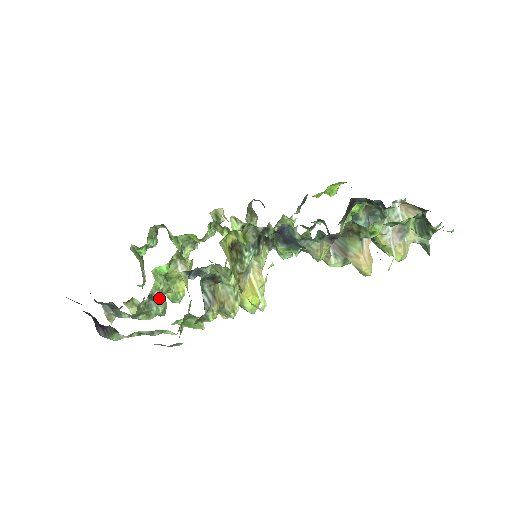
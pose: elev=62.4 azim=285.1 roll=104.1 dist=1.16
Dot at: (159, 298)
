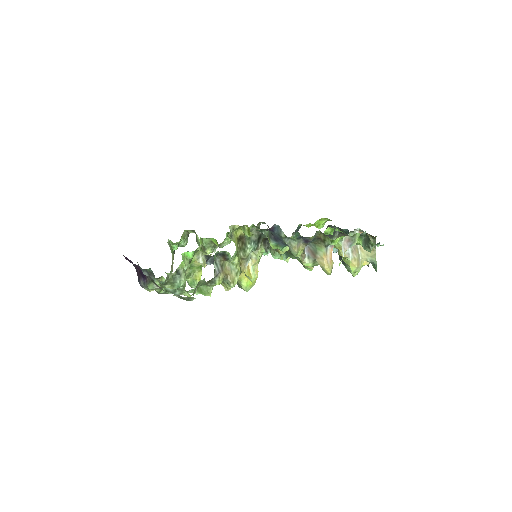
Dot at: (183, 275)
